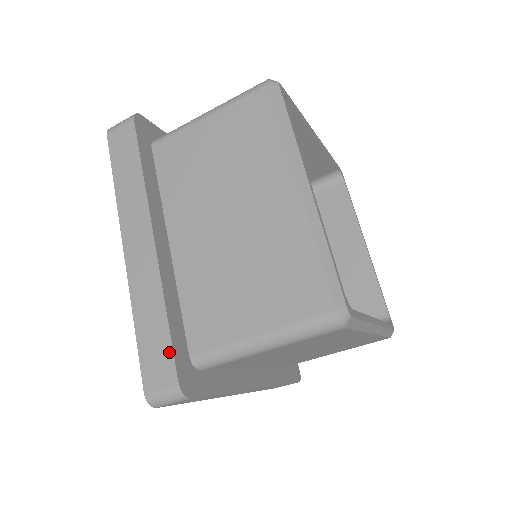
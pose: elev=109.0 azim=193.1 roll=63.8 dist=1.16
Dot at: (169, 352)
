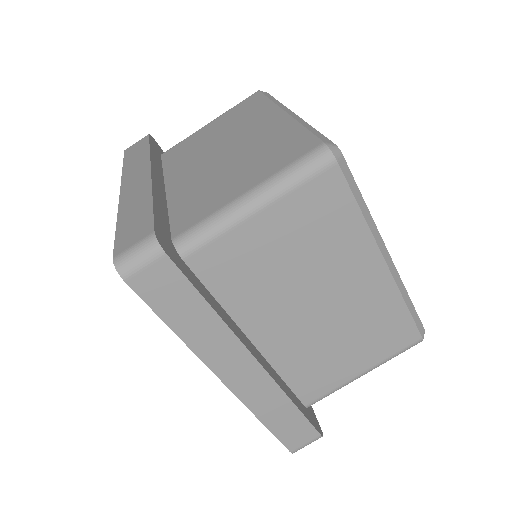
Dot at: (149, 218)
